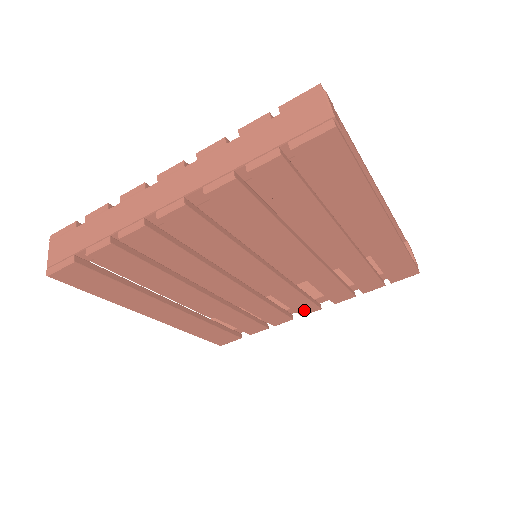
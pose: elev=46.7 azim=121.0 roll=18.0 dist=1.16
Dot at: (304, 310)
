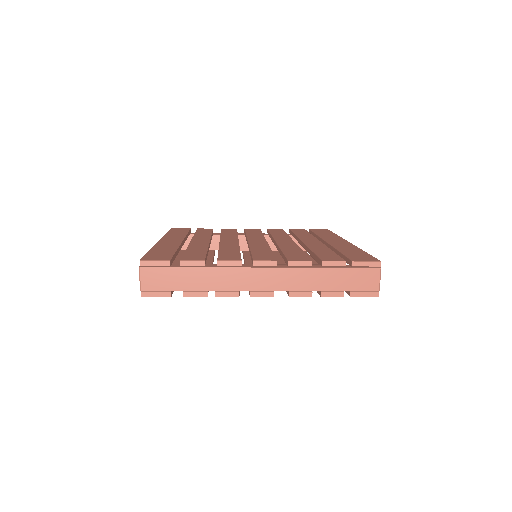
Dot at: occluded
